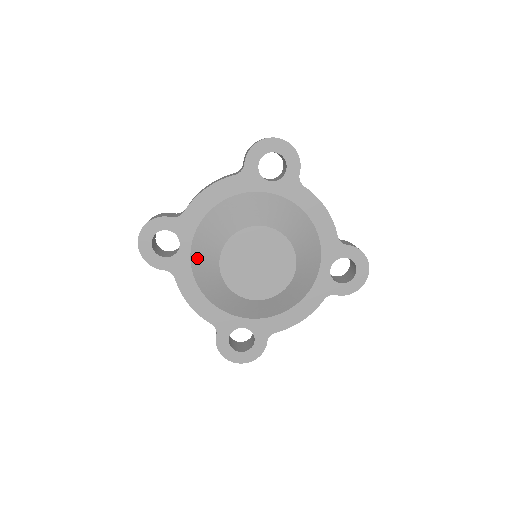
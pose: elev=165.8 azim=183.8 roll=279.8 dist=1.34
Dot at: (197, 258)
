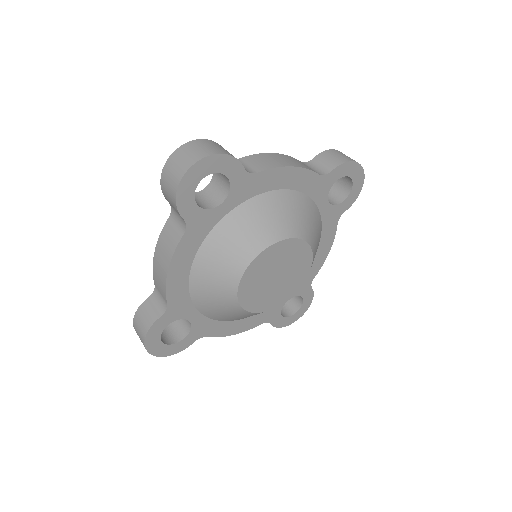
Dot at: (228, 231)
